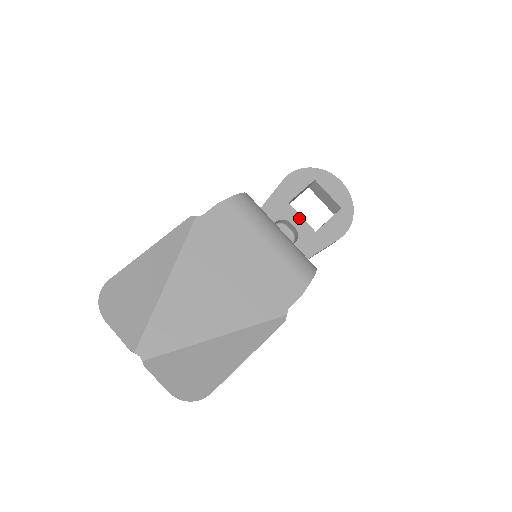
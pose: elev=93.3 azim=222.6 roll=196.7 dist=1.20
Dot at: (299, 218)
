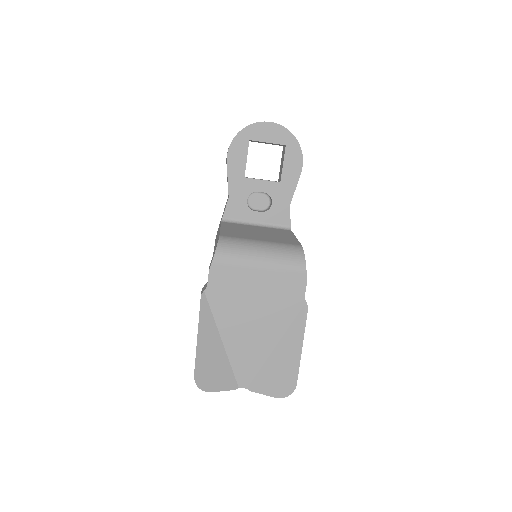
Dot at: (261, 182)
